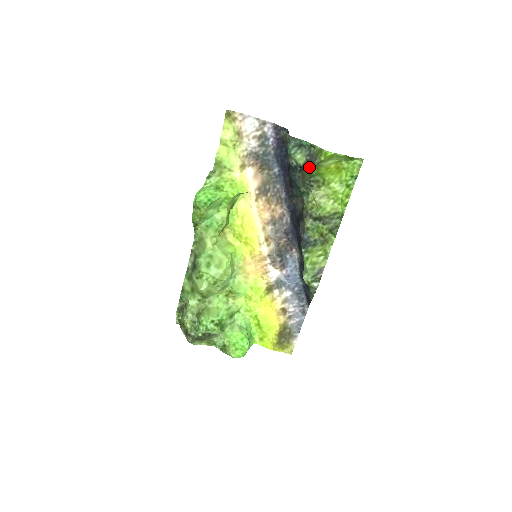
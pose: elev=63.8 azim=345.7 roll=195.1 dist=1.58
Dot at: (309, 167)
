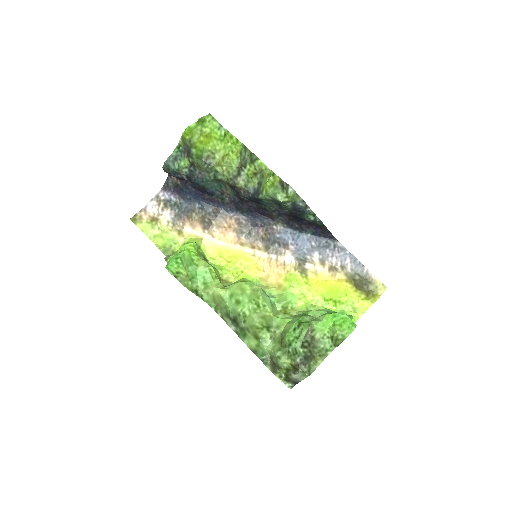
Dot at: (191, 154)
